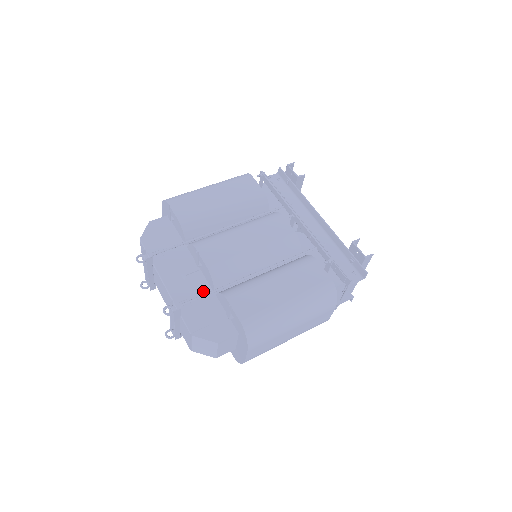
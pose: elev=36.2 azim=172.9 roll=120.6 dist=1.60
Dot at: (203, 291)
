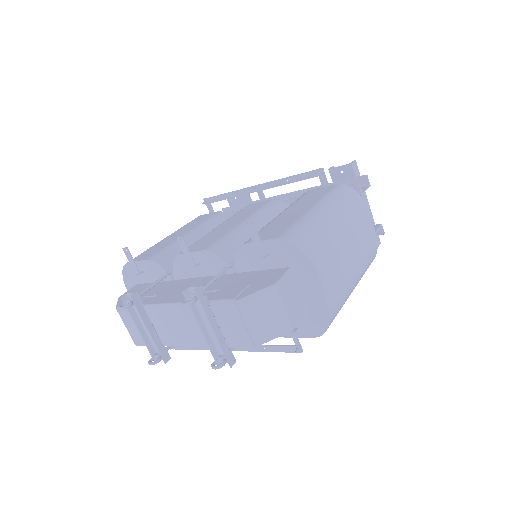
Dot at: (219, 280)
